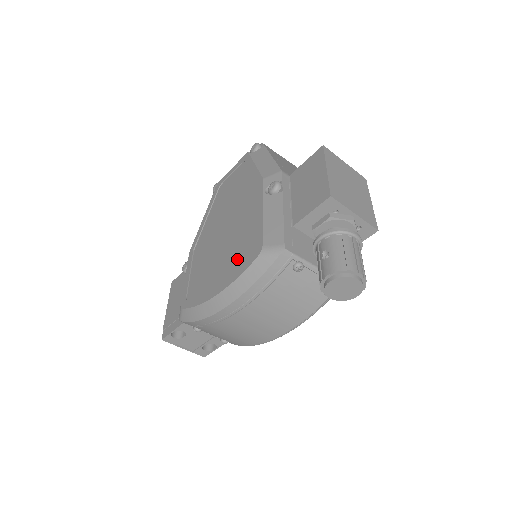
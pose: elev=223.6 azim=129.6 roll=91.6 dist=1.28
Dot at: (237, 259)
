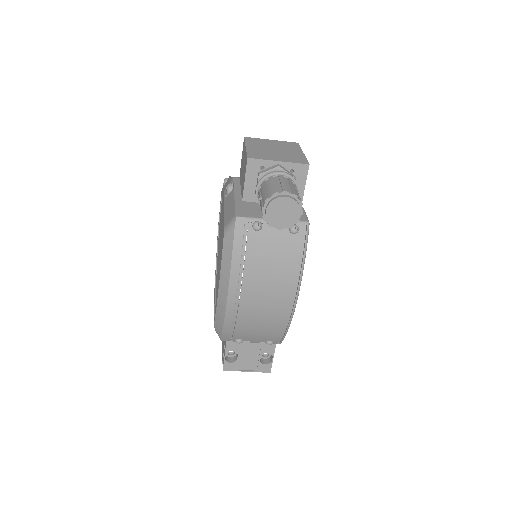
Dot at: occluded
